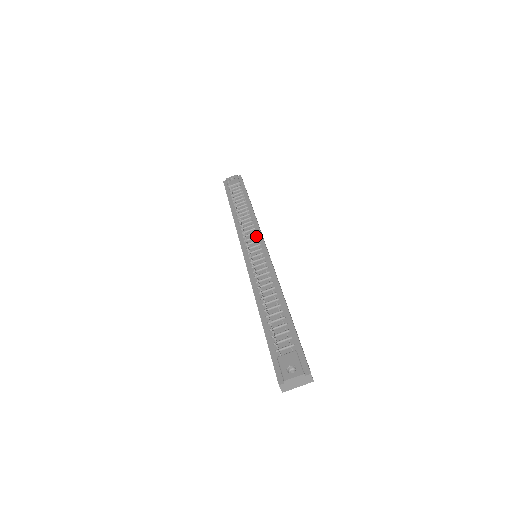
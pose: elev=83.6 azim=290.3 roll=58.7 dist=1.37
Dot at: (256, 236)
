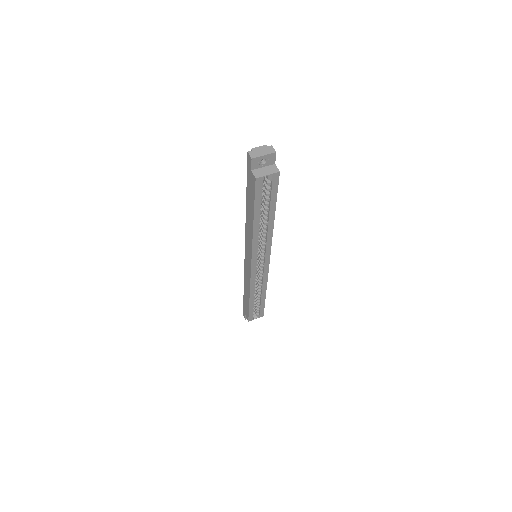
Dot at: occluded
